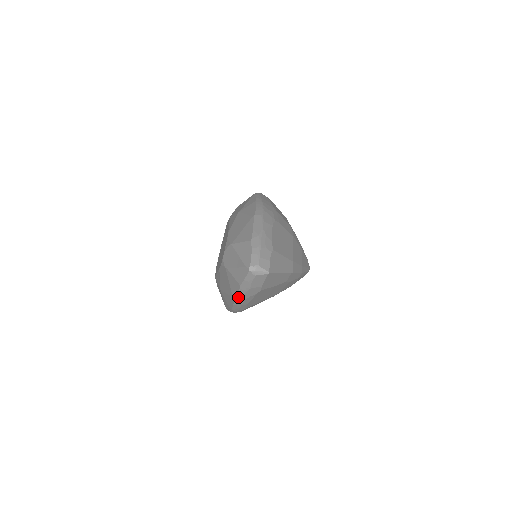
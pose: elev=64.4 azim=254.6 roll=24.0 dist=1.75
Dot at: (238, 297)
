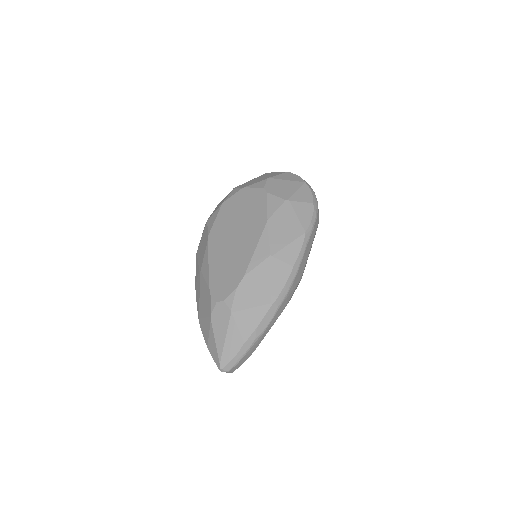
Dot at: (202, 330)
